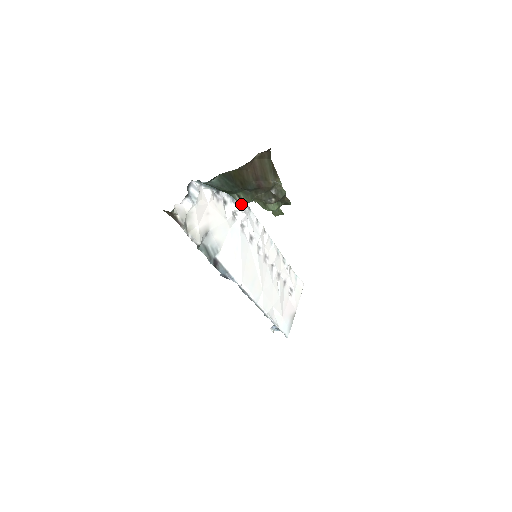
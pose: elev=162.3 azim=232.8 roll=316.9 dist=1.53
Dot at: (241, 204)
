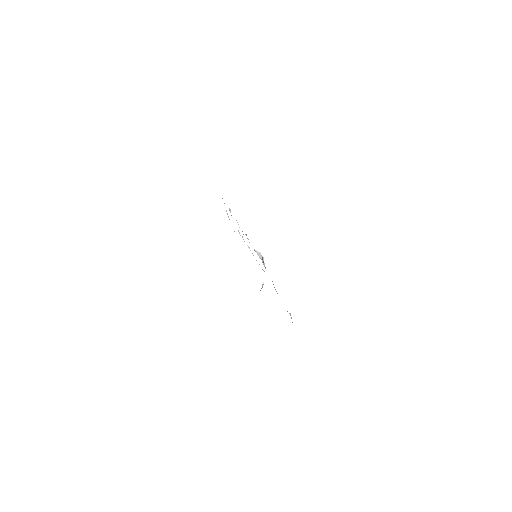
Dot at: occluded
